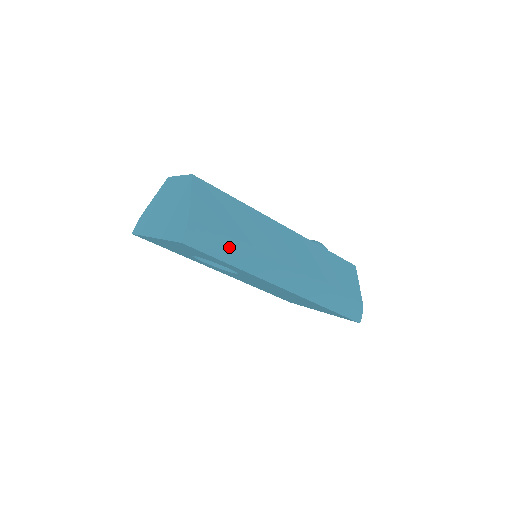
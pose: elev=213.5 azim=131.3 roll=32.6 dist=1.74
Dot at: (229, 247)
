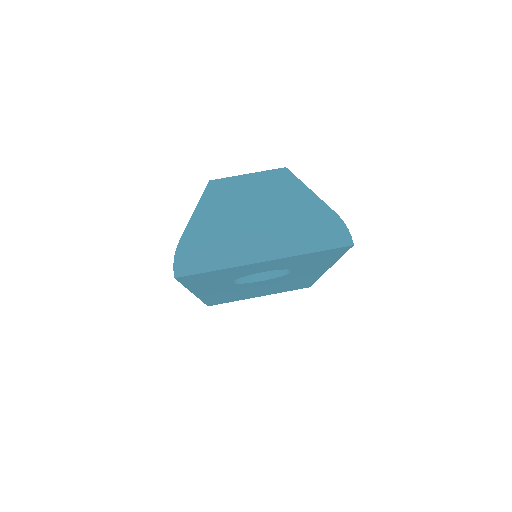
Dot at: occluded
